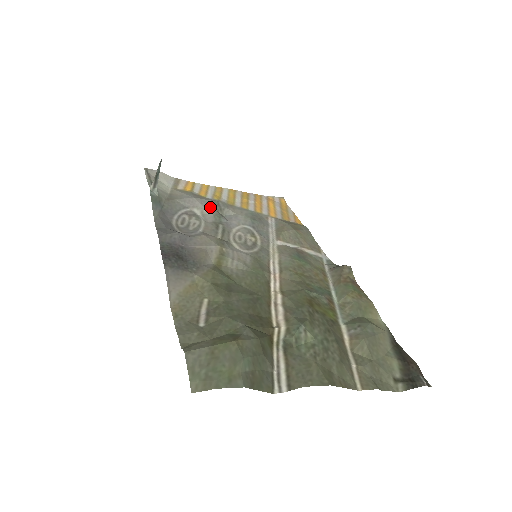
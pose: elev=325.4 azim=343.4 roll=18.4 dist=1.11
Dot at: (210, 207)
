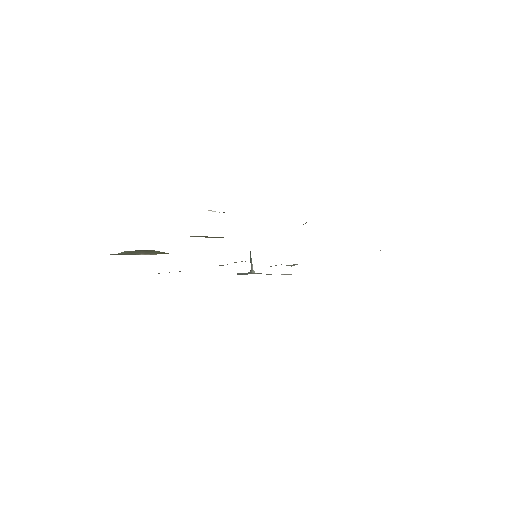
Dot at: occluded
